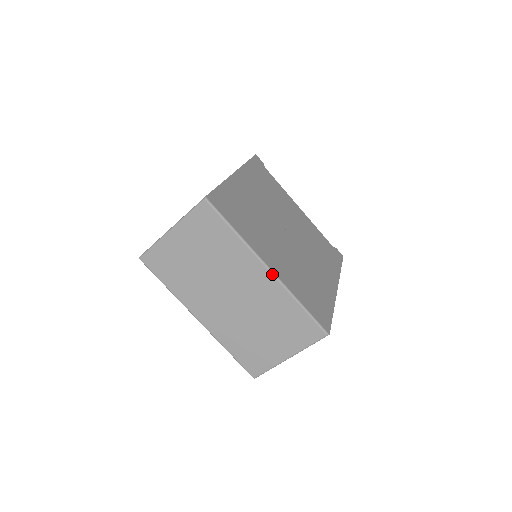
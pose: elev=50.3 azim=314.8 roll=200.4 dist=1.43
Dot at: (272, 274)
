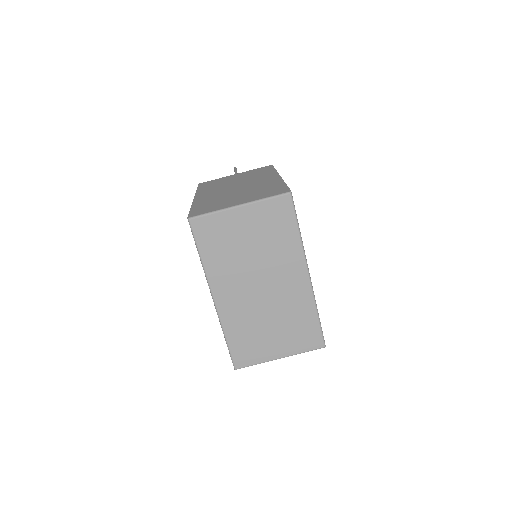
Dot at: (310, 280)
